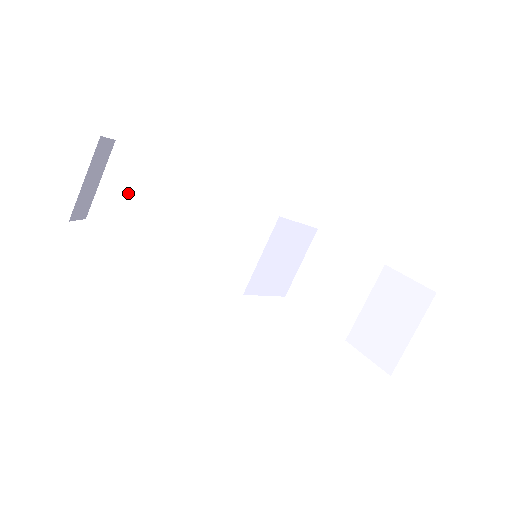
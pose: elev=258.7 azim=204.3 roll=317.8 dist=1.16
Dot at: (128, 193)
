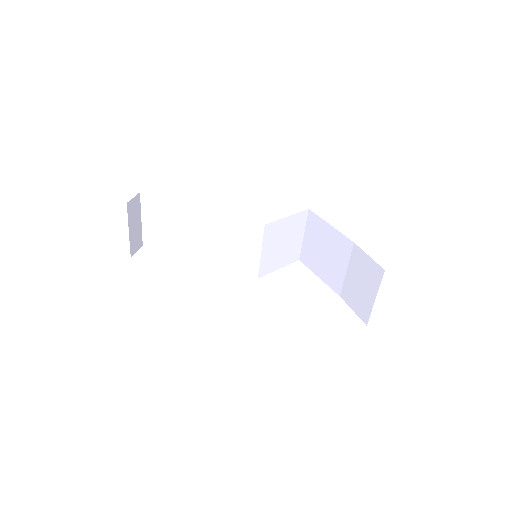
Dot at: (161, 225)
